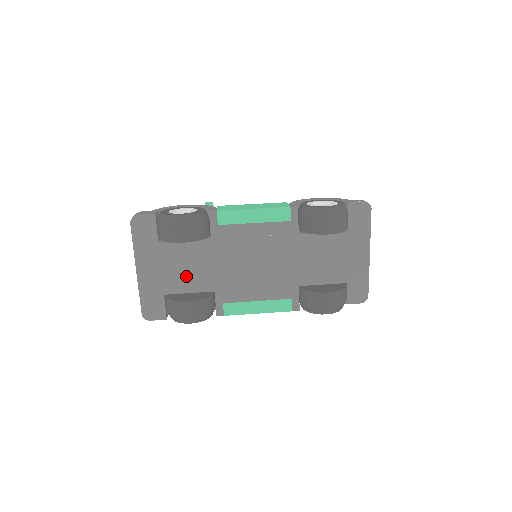
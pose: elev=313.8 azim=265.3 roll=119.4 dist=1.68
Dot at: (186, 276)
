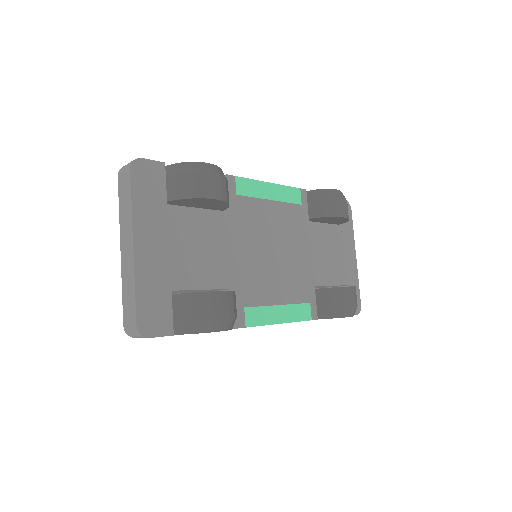
Dot at: (201, 262)
